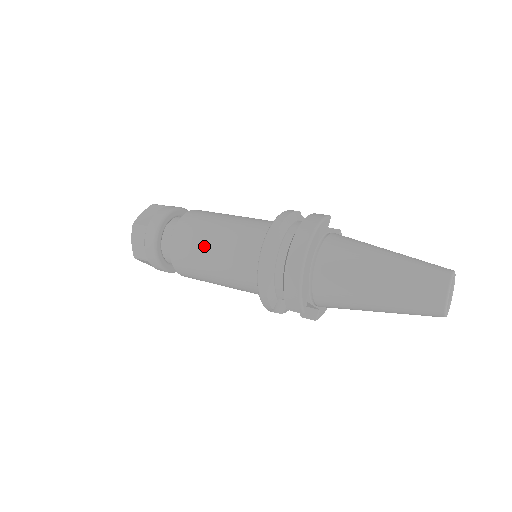
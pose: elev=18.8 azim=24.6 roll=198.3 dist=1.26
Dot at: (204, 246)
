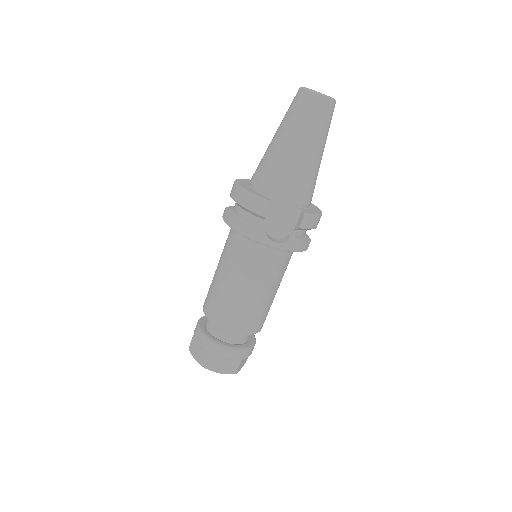
Dot at: (215, 281)
